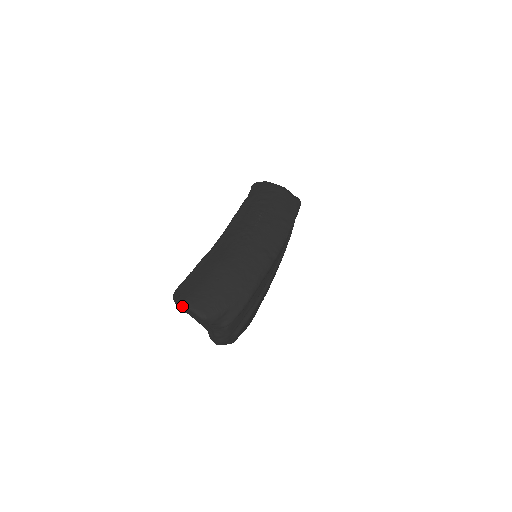
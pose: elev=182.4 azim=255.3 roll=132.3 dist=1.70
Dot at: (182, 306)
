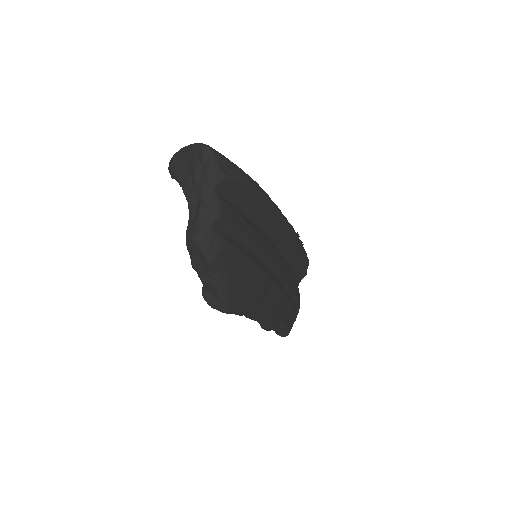
Dot at: (181, 152)
